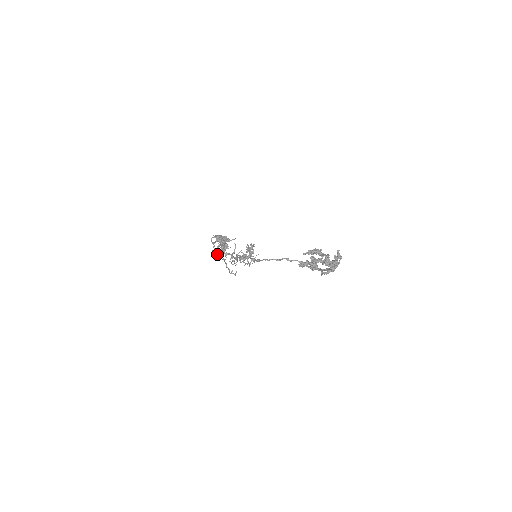
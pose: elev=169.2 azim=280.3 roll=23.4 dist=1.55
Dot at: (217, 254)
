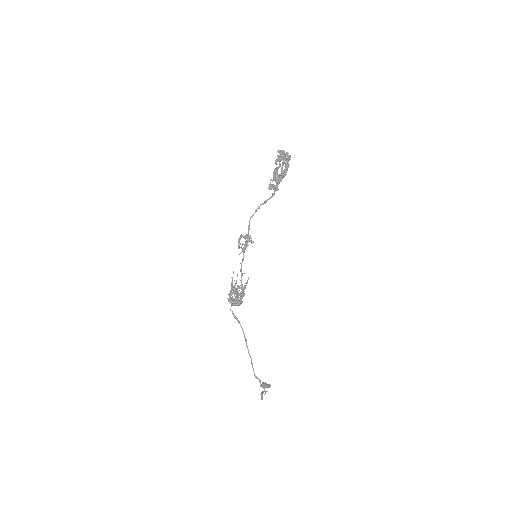
Dot at: occluded
